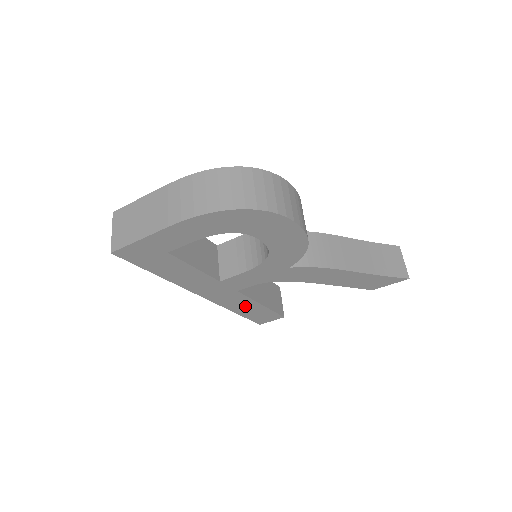
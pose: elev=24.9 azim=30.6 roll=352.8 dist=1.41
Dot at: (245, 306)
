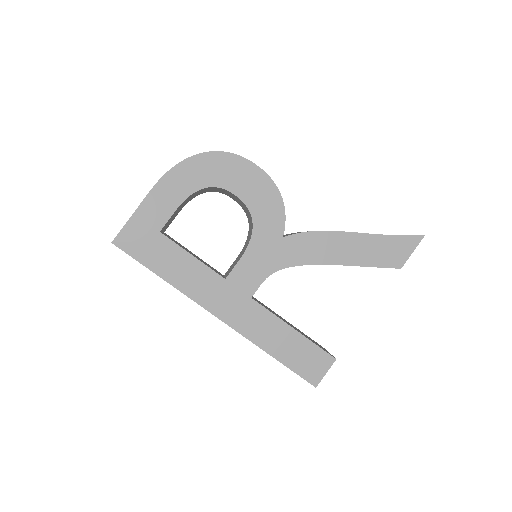
Dot at: (275, 335)
